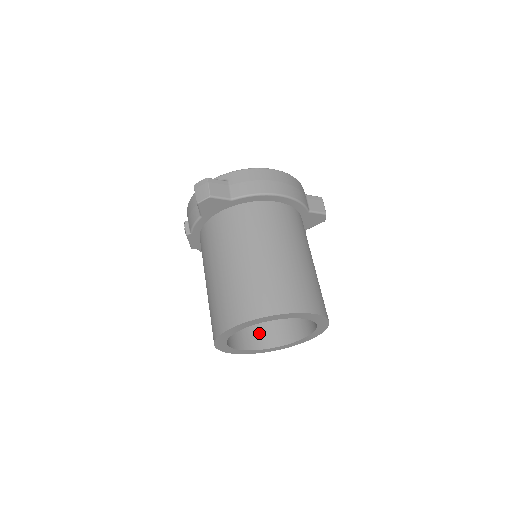
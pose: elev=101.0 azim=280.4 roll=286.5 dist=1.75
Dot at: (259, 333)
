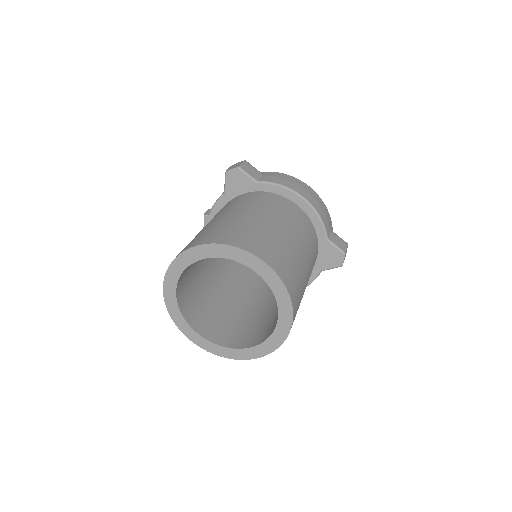
Dot at: (218, 329)
